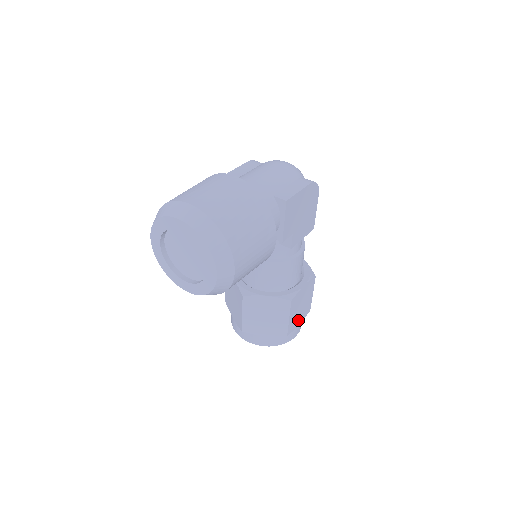
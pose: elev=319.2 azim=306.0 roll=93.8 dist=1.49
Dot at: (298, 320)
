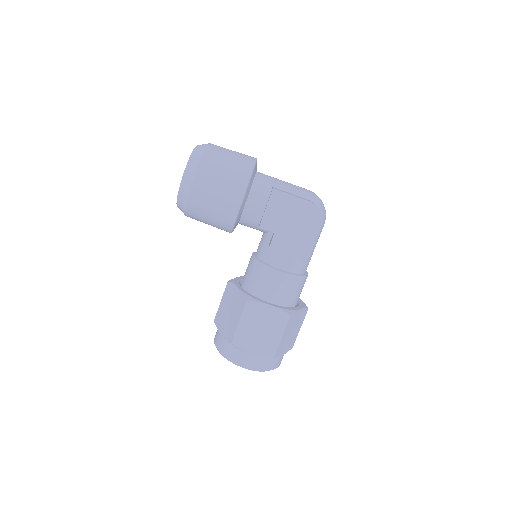
Dot at: (253, 345)
